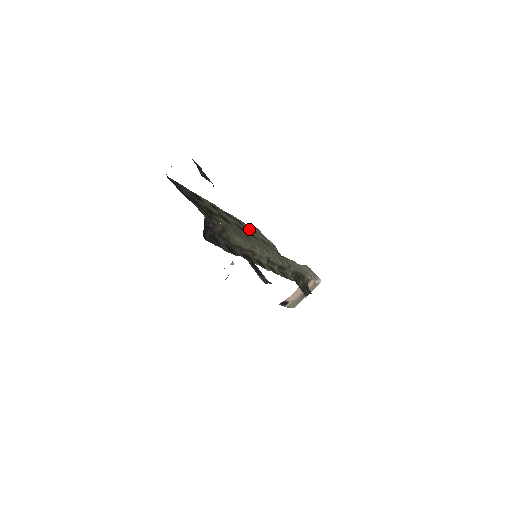
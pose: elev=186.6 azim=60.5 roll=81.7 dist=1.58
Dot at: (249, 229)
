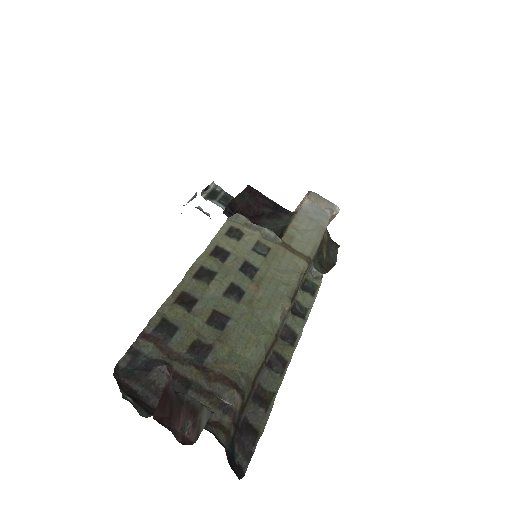
Dot at: (236, 248)
